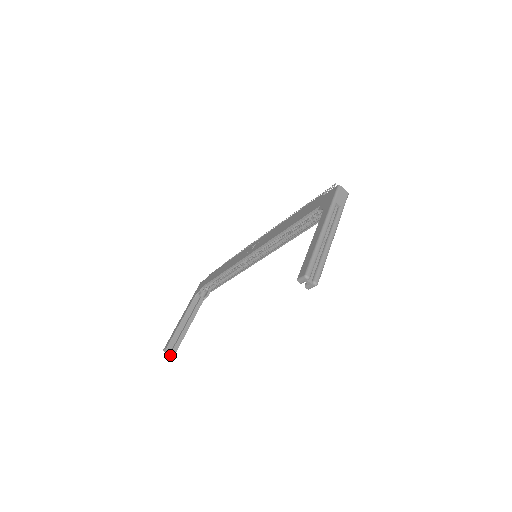
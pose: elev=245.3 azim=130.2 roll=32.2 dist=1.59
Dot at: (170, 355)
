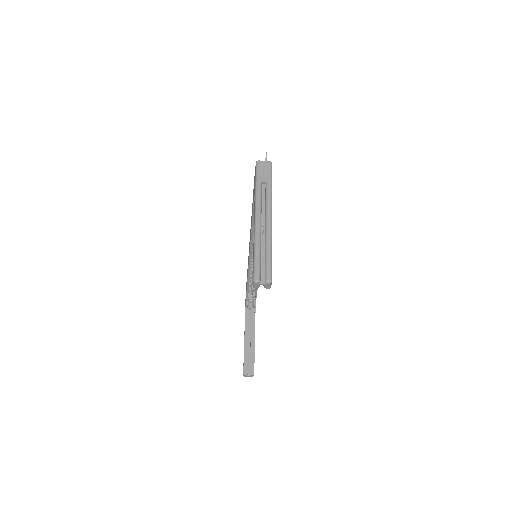
Dot at: occluded
